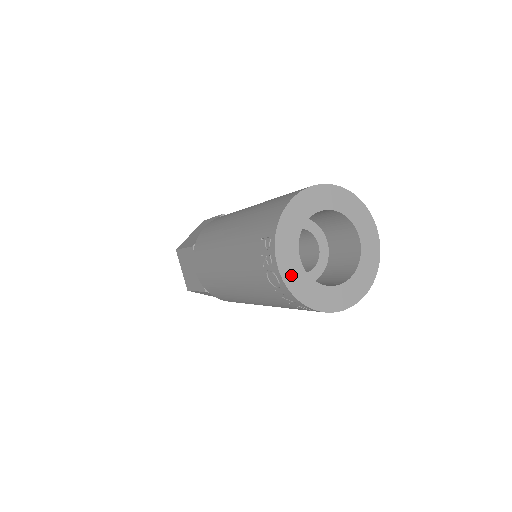
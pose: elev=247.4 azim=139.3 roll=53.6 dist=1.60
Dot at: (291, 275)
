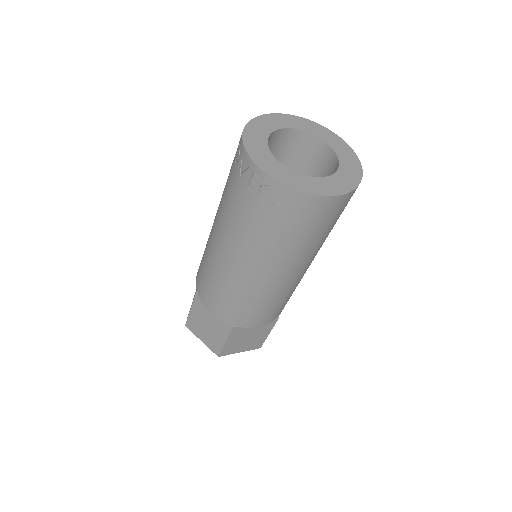
Dot at: (252, 141)
